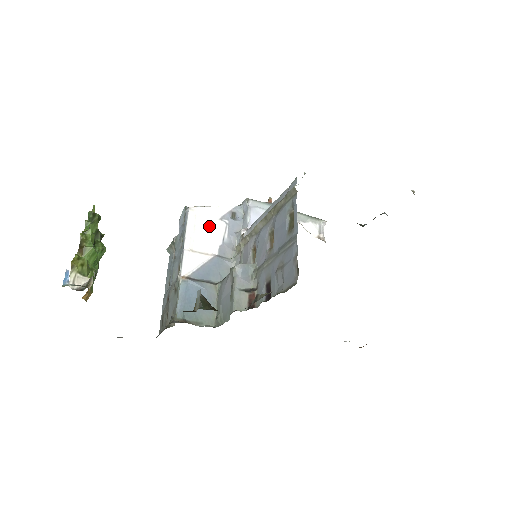
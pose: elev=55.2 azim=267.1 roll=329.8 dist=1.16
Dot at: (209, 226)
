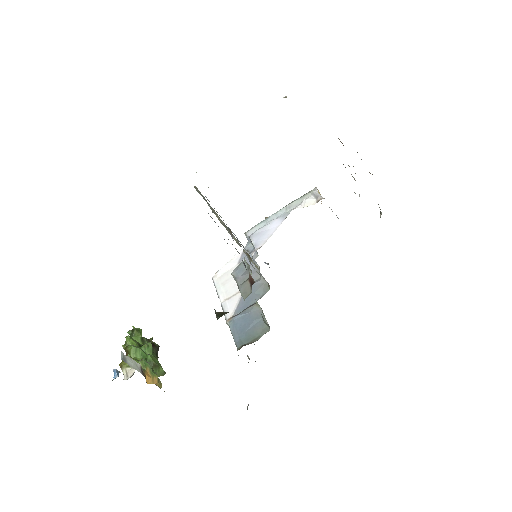
Dot at: occluded
